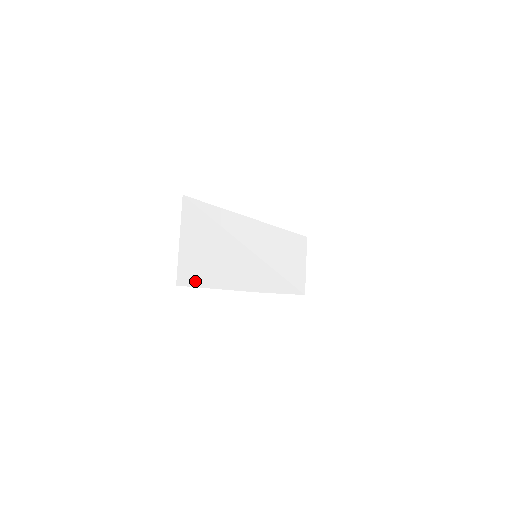
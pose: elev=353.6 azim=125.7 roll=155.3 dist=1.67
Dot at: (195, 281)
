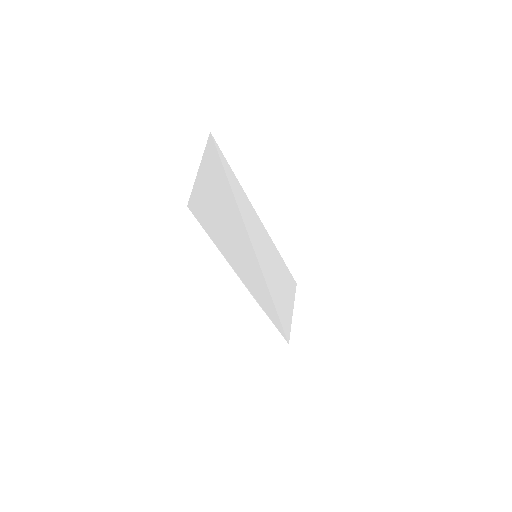
Dot at: (203, 221)
